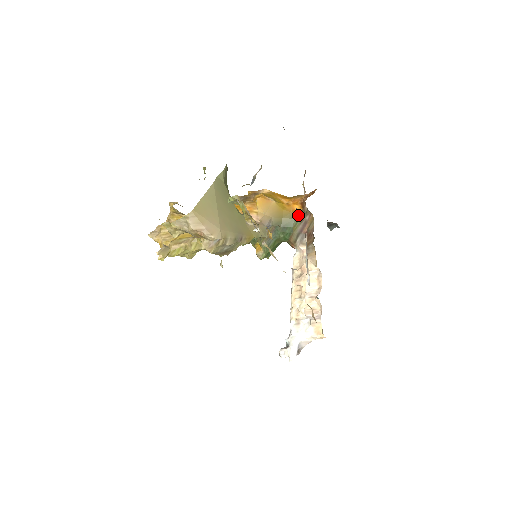
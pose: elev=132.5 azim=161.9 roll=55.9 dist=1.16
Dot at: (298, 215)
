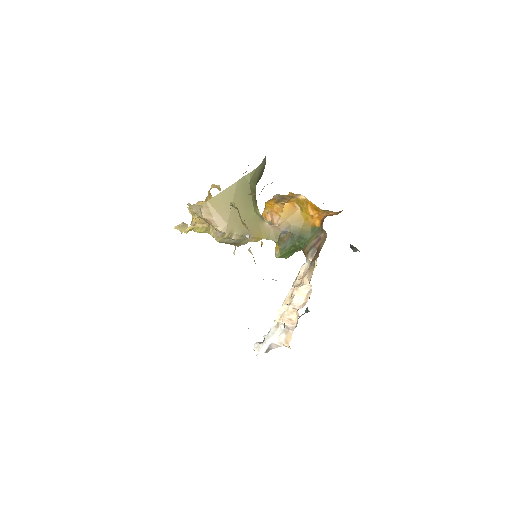
Dot at: (316, 230)
